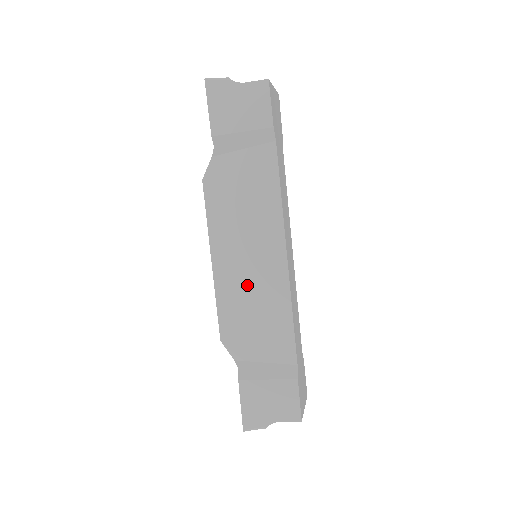
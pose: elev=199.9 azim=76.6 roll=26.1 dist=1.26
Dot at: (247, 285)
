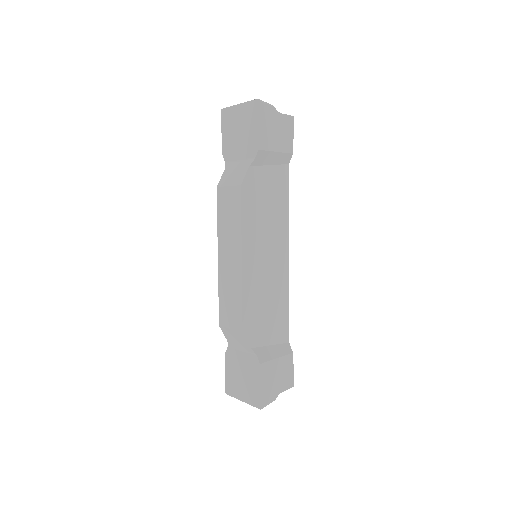
Dot at: (264, 280)
